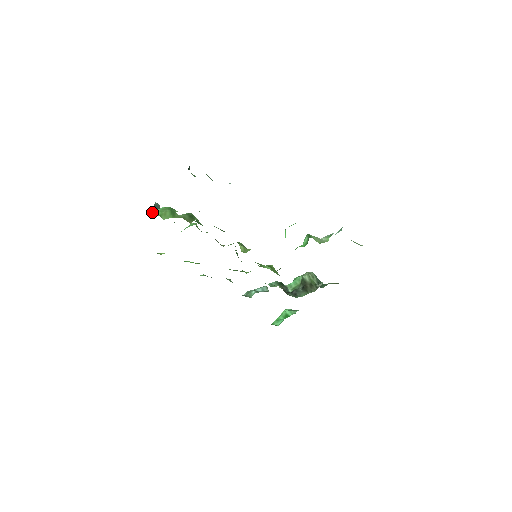
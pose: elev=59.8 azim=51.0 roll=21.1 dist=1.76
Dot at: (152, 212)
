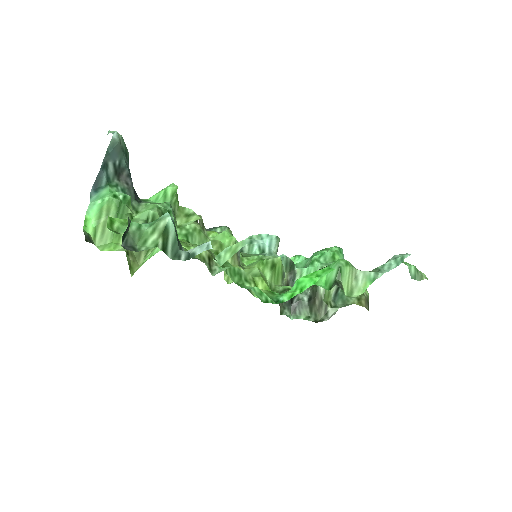
Dot at: (95, 184)
